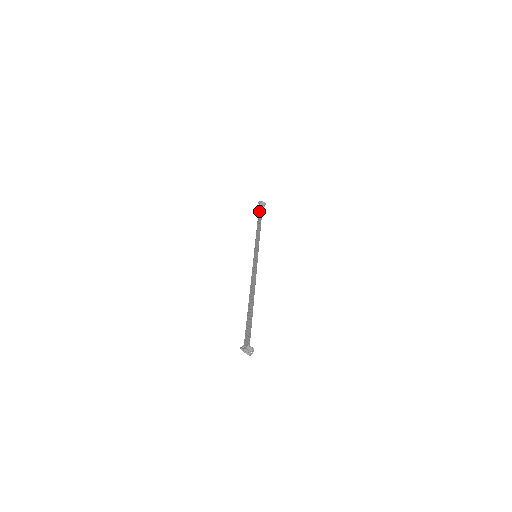
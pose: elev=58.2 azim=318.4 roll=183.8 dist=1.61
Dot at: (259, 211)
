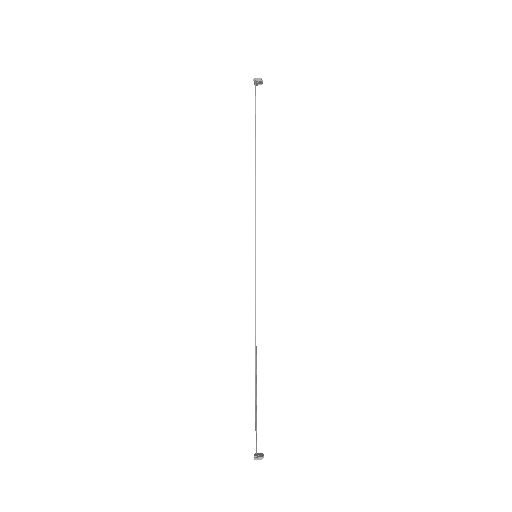
Dot at: occluded
